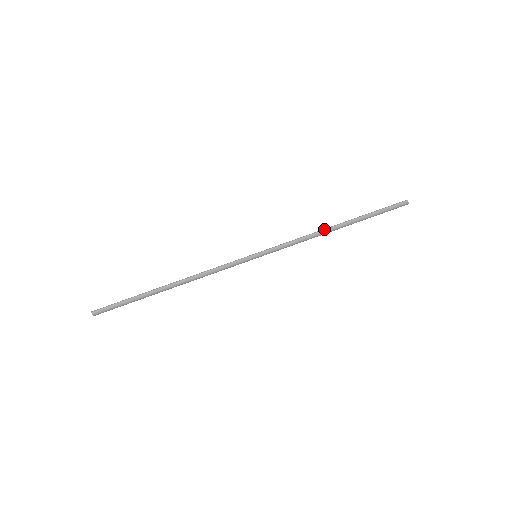
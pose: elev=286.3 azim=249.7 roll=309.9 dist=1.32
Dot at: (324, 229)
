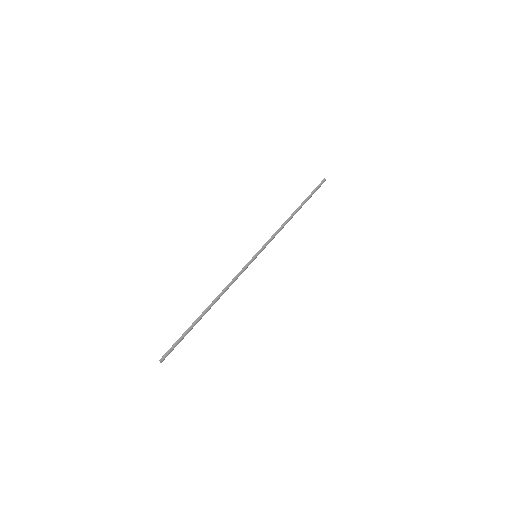
Dot at: (289, 218)
